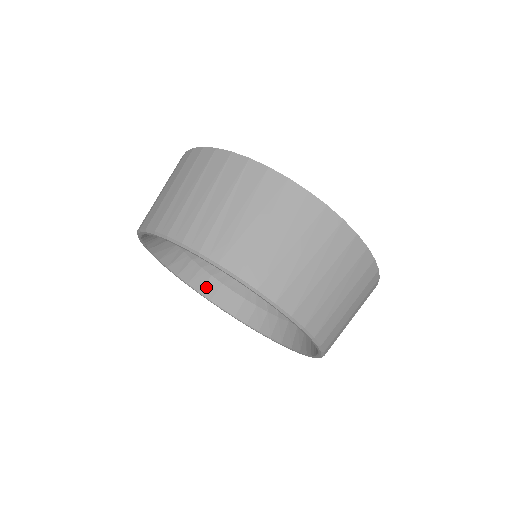
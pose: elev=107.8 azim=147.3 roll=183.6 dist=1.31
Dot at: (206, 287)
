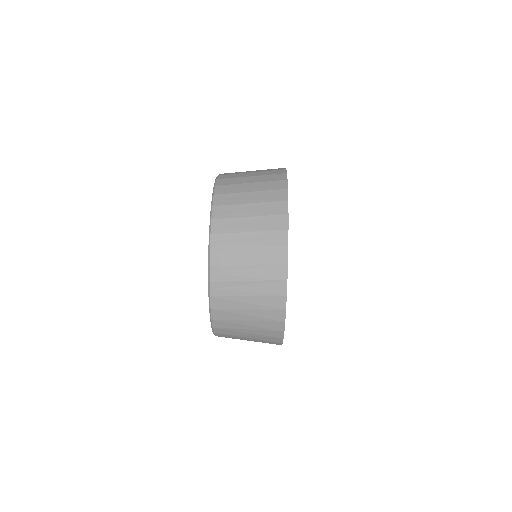
Dot at: occluded
